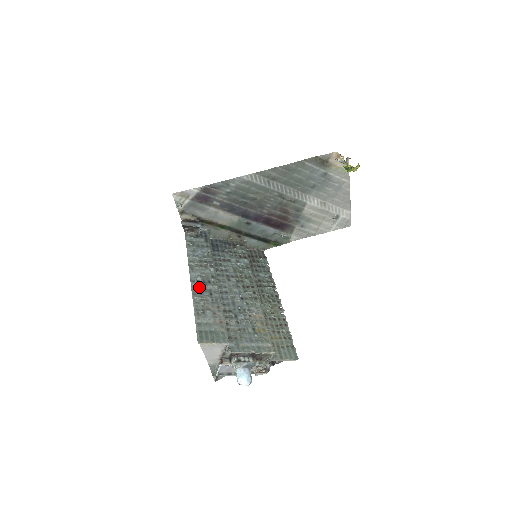
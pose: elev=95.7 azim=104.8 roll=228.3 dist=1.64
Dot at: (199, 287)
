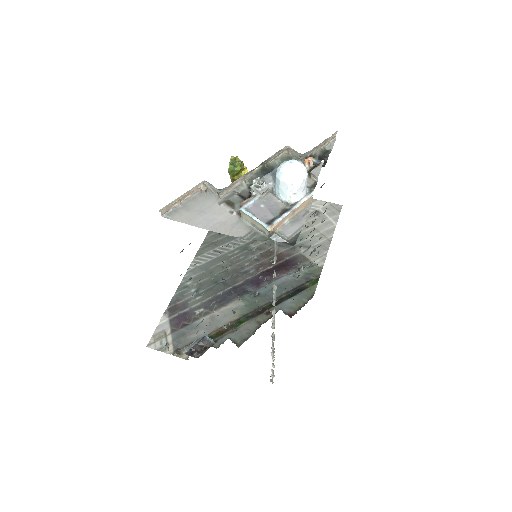
Dot at: (191, 286)
